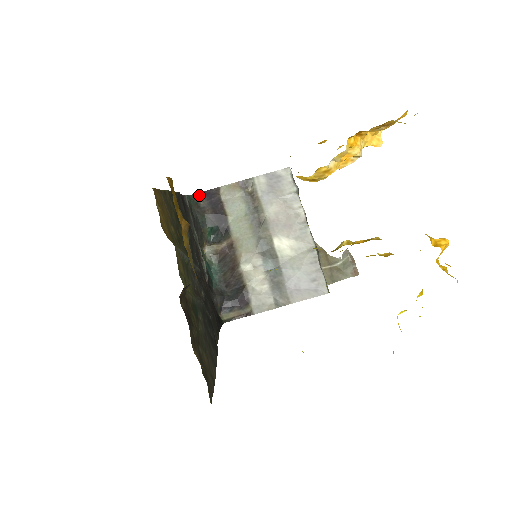
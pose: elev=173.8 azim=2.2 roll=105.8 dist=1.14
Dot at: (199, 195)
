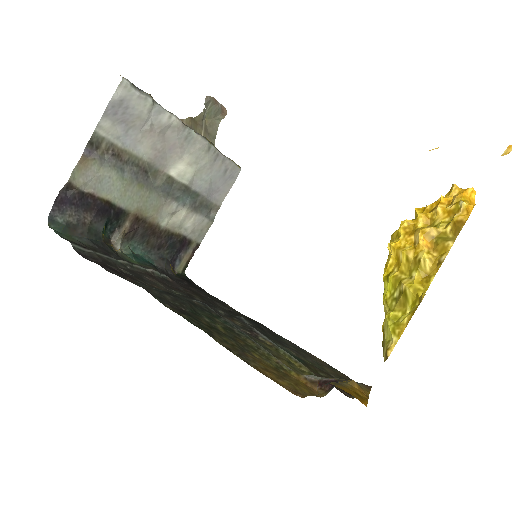
Dot at: (55, 214)
